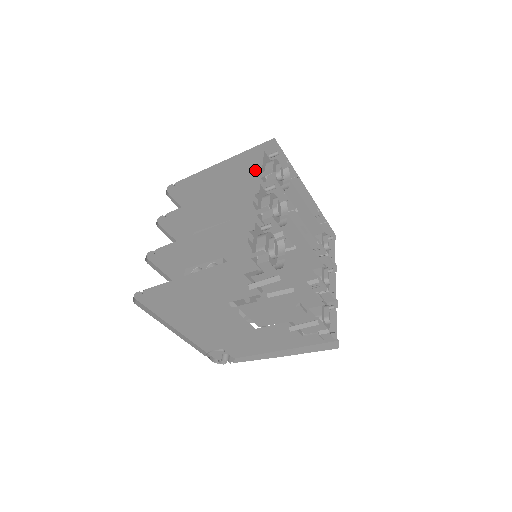
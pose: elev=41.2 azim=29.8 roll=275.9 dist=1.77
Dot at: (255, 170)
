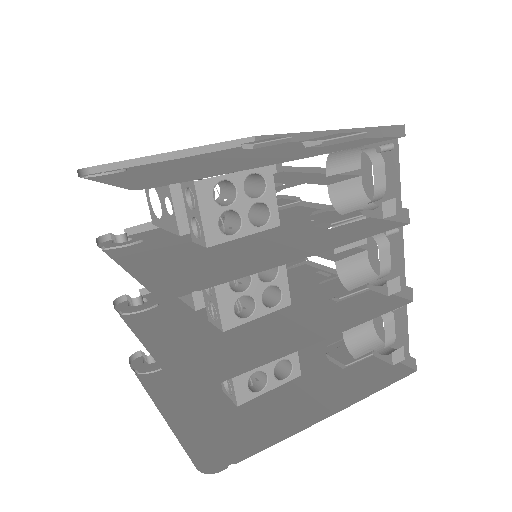
Dot at: occluded
